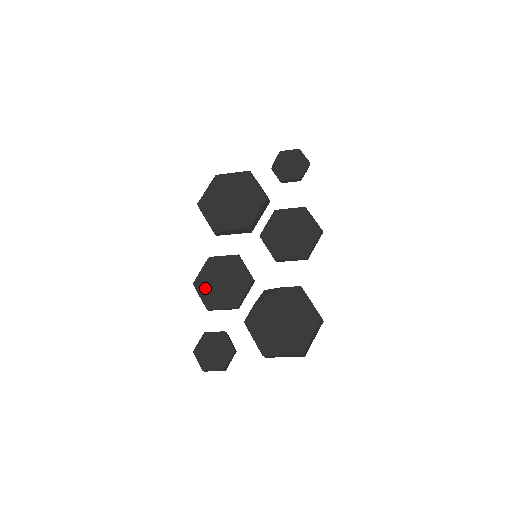
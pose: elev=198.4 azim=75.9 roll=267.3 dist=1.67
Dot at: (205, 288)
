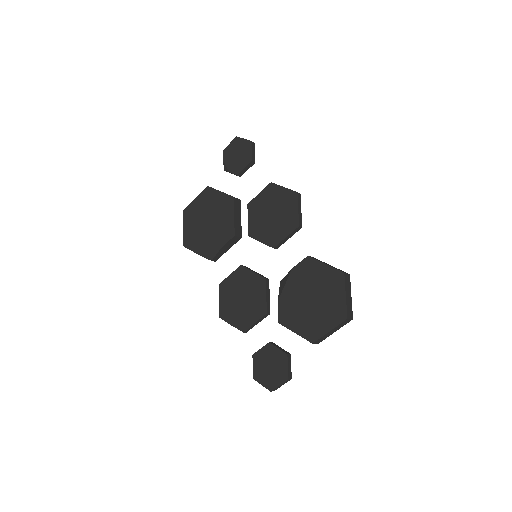
Dot at: (231, 314)
